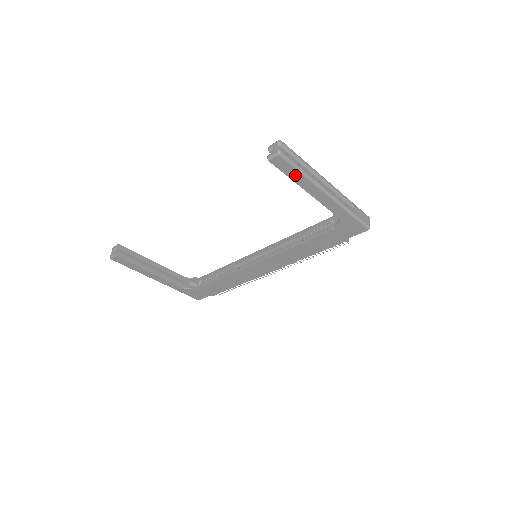
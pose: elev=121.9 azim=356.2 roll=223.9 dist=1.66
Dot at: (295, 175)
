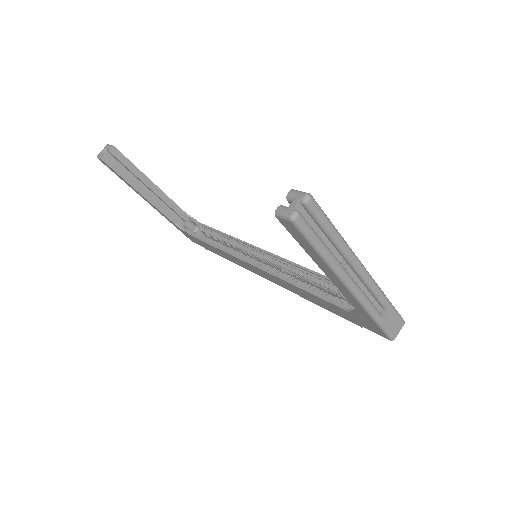
Dot at: (310, 249)
